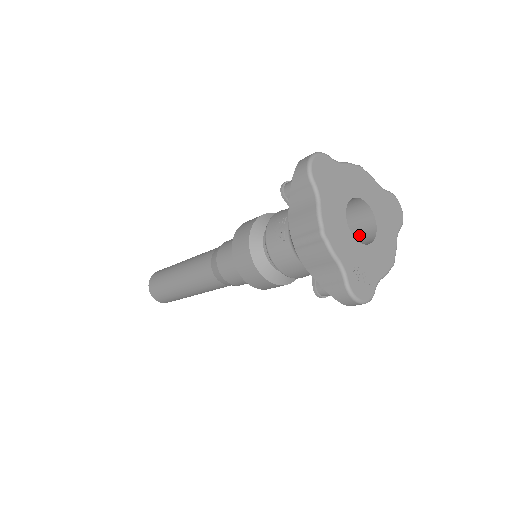
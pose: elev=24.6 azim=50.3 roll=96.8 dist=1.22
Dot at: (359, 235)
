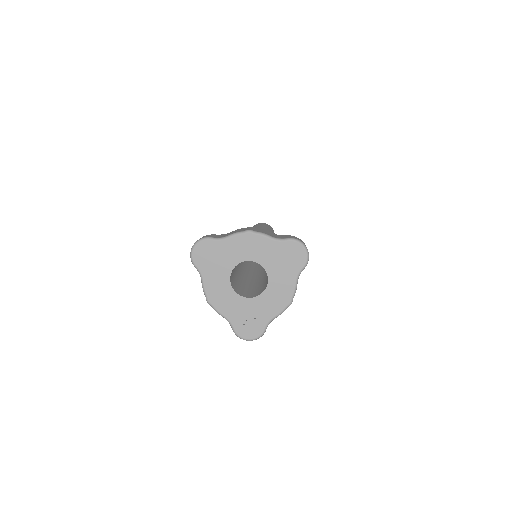
Dot at: occluded
